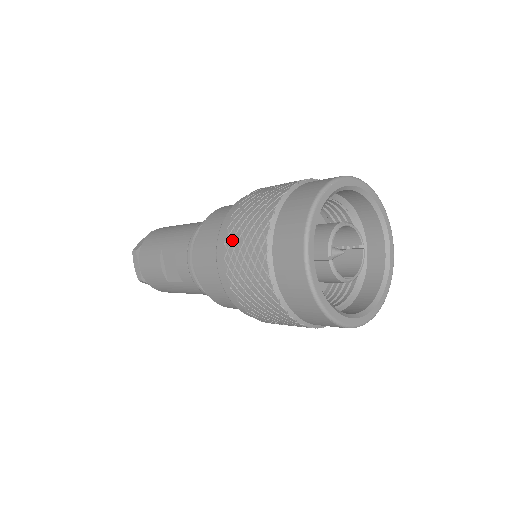
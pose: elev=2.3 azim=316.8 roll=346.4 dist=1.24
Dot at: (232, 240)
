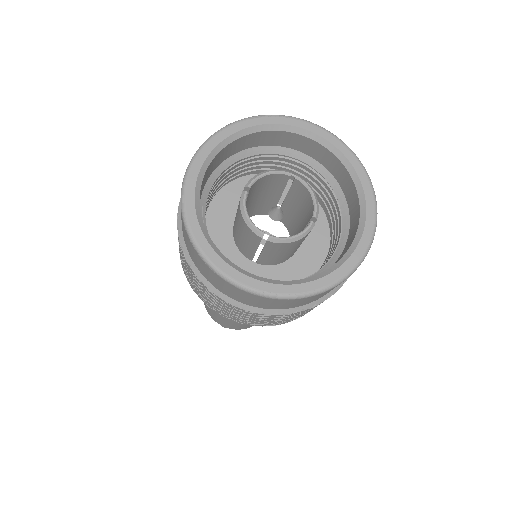
Dot at: occluded
